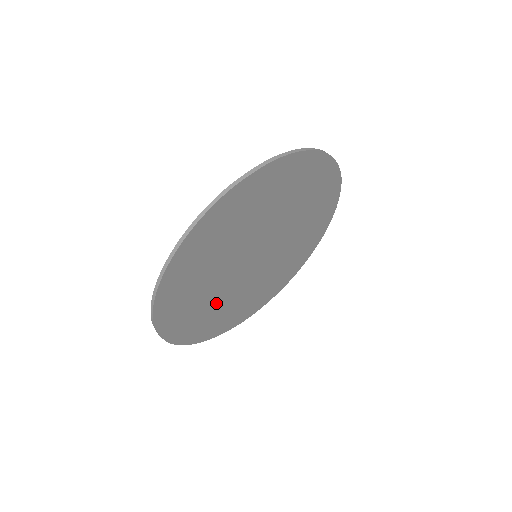
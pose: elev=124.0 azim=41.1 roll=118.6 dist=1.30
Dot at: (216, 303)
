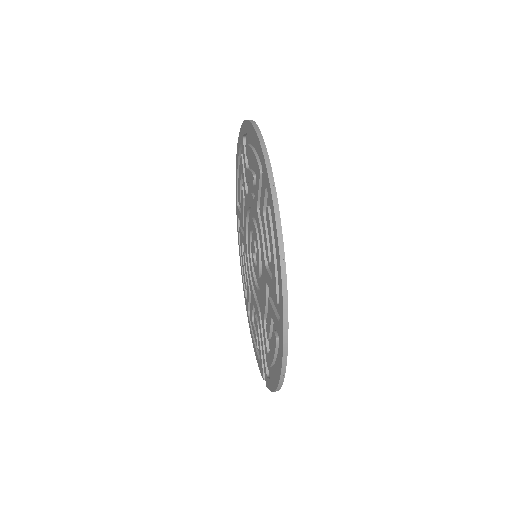
Dot at: occluded
